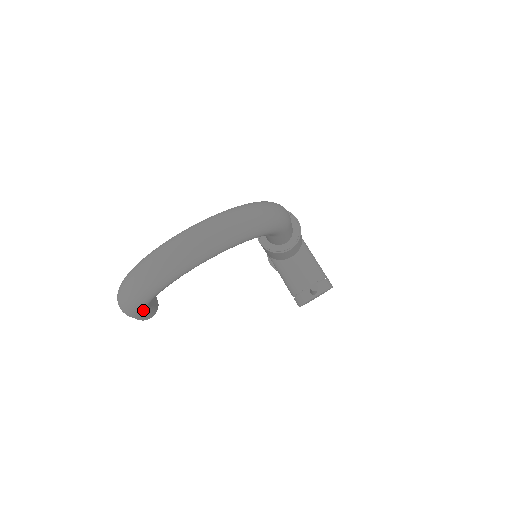
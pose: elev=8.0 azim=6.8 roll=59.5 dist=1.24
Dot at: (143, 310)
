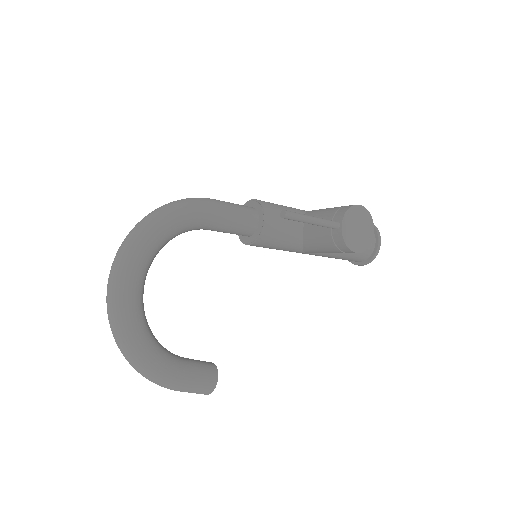
Dot at: (168, 369)
